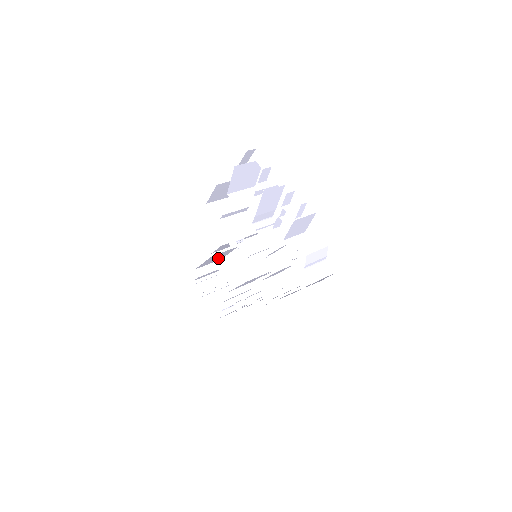
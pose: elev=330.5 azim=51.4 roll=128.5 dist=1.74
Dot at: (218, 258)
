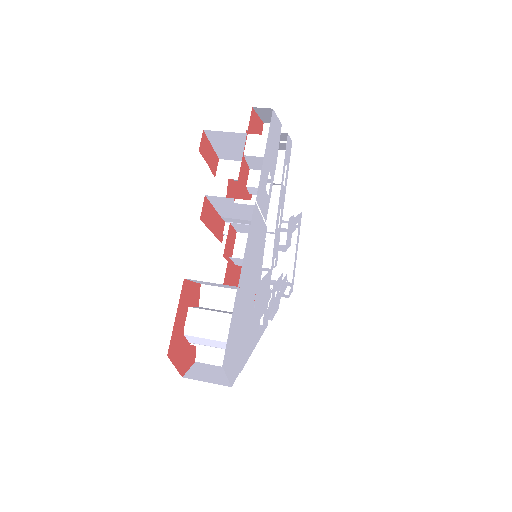
Dot at: occluded
